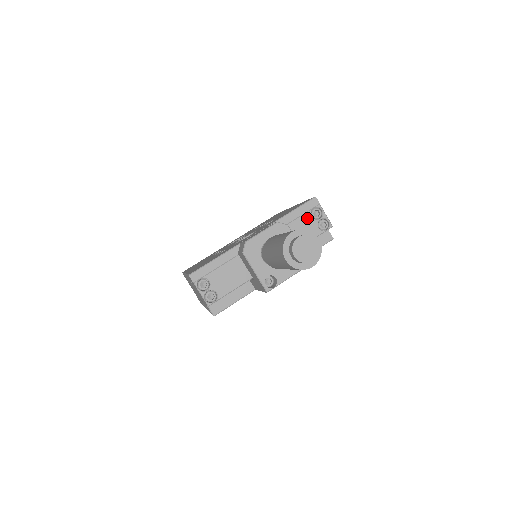
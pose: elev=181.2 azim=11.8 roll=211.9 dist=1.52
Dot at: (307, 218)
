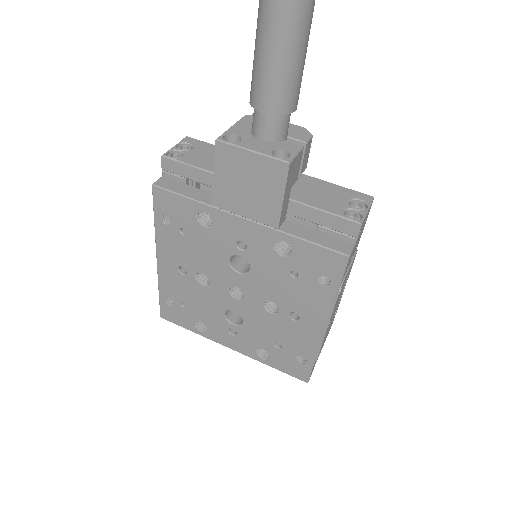
Dot at: (342, 198)
